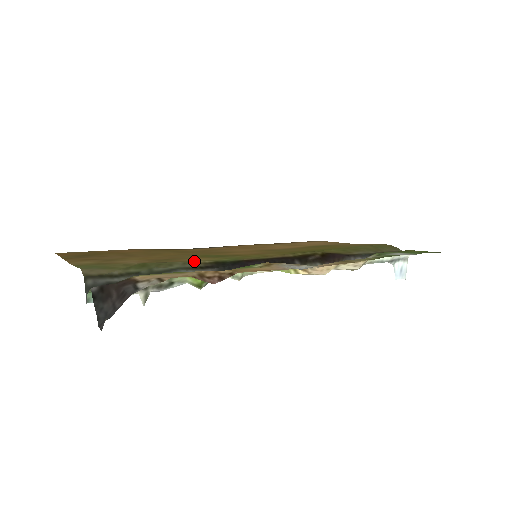
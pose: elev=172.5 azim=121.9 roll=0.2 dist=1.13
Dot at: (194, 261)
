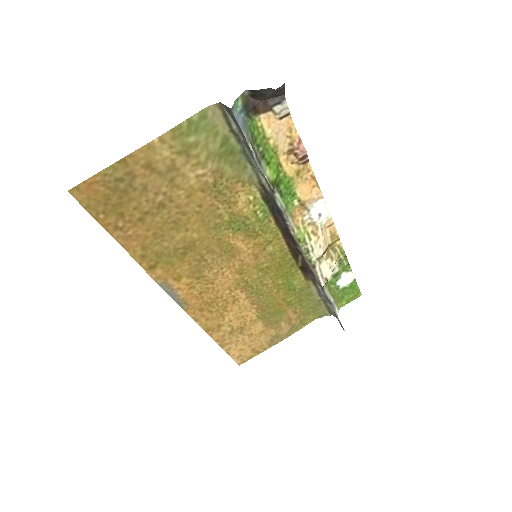
Dot at: (252, 185)
